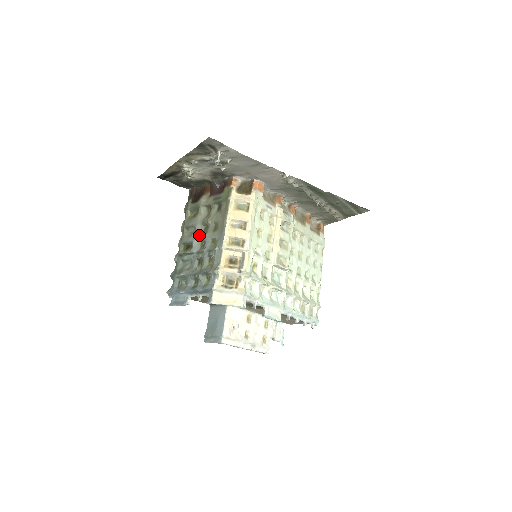
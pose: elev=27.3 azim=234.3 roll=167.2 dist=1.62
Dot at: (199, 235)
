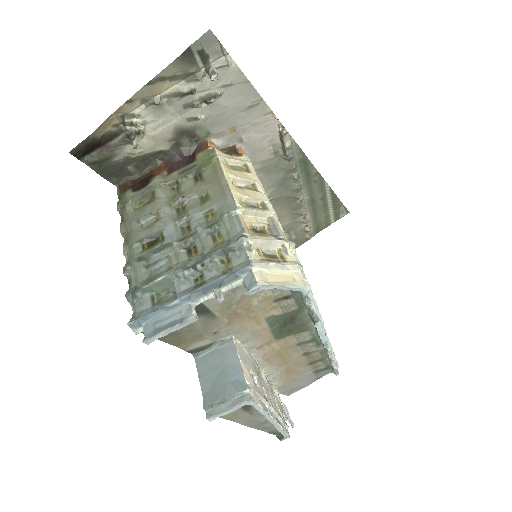
Dot at: (172, 219)
